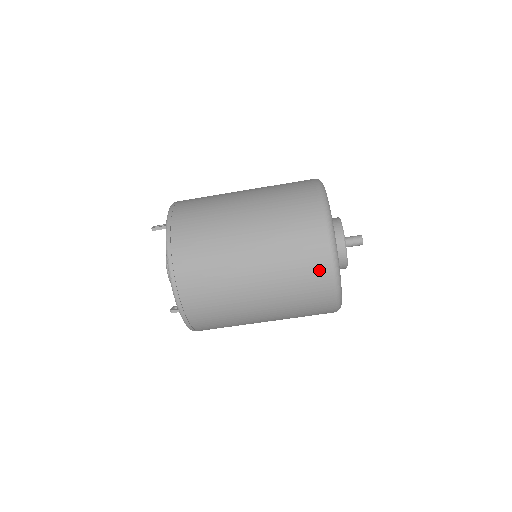
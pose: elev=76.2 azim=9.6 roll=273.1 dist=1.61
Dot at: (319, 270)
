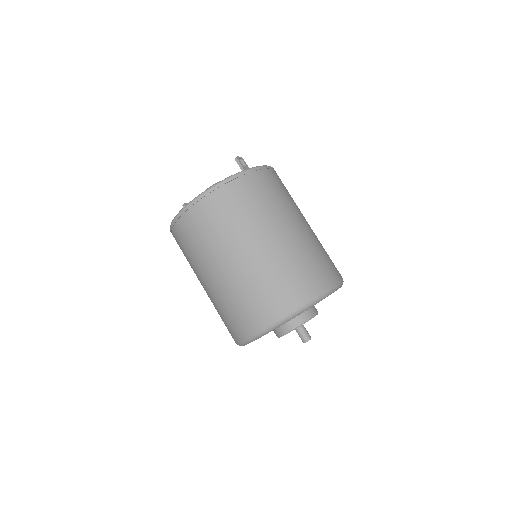
Dot at: (251, 321)
